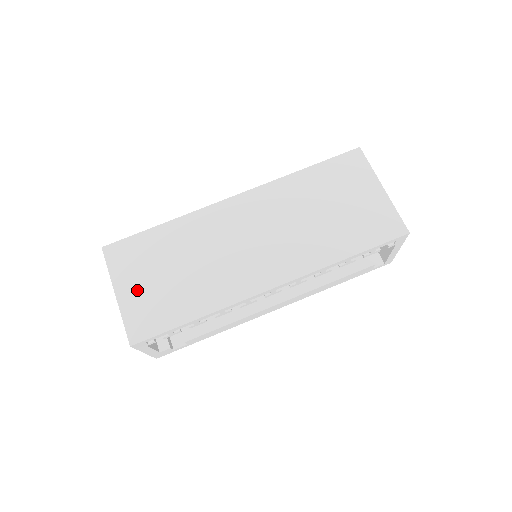
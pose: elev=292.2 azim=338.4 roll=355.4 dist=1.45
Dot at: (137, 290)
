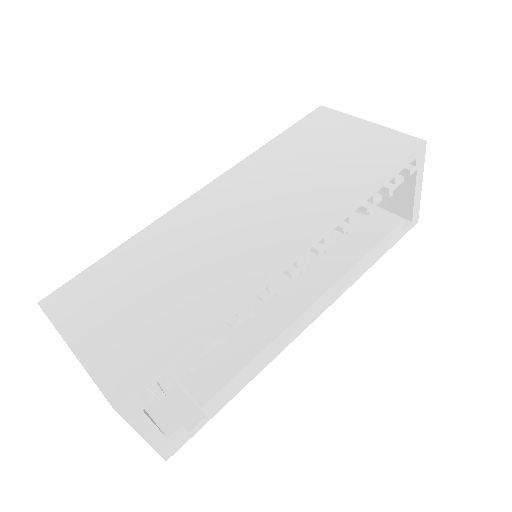
Dot at: (103, 329)
